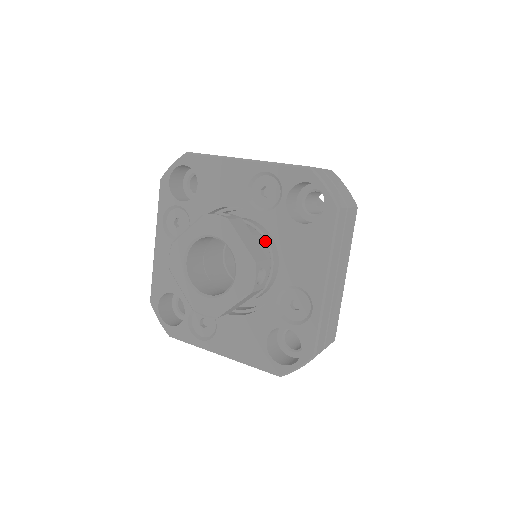
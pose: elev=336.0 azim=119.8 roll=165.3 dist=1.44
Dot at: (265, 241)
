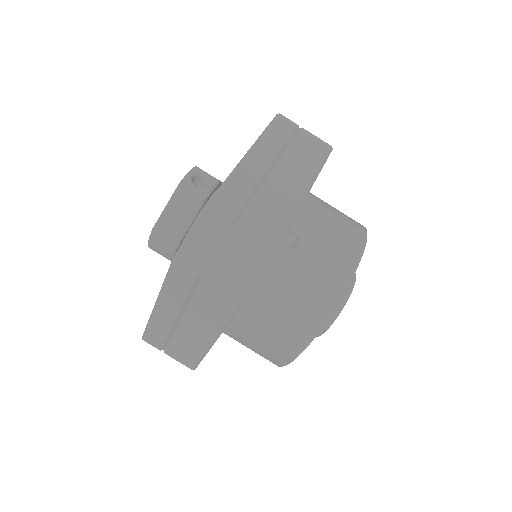
Dot at: occluded
